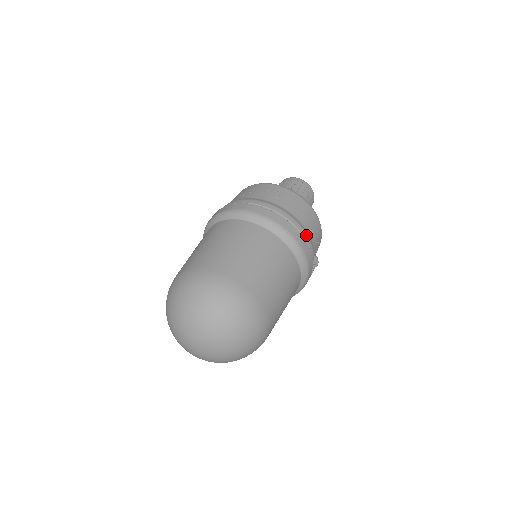
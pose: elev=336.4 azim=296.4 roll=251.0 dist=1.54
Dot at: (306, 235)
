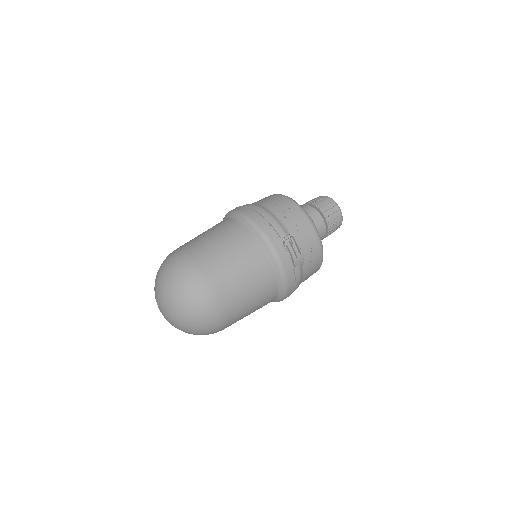
Dot at: (267, 215)
